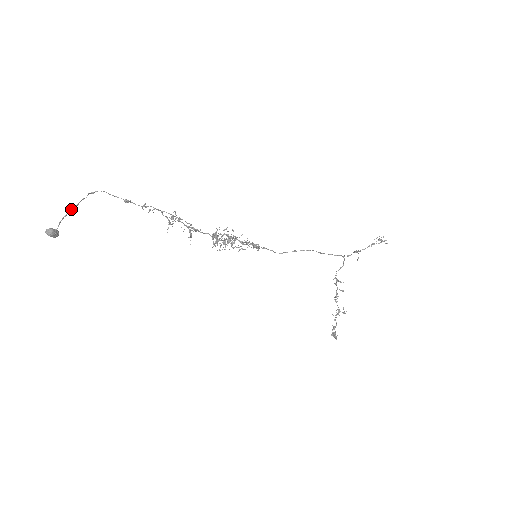
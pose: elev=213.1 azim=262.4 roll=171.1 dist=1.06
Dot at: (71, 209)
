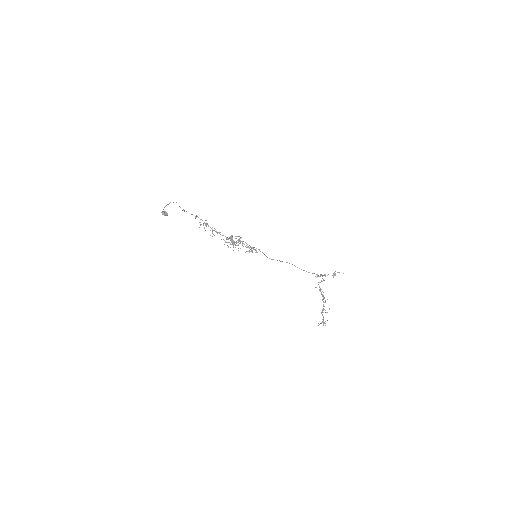
Dot at: occluded
